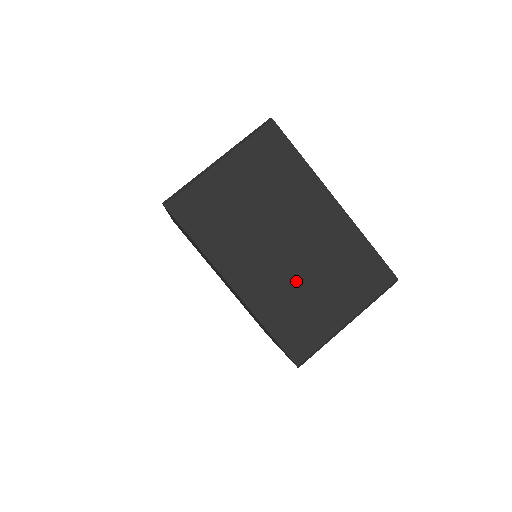
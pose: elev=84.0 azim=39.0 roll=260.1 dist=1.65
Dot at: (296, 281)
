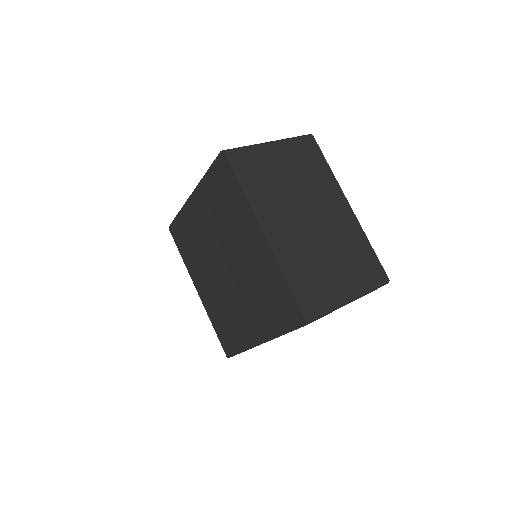
Dot at: (315, 250)
